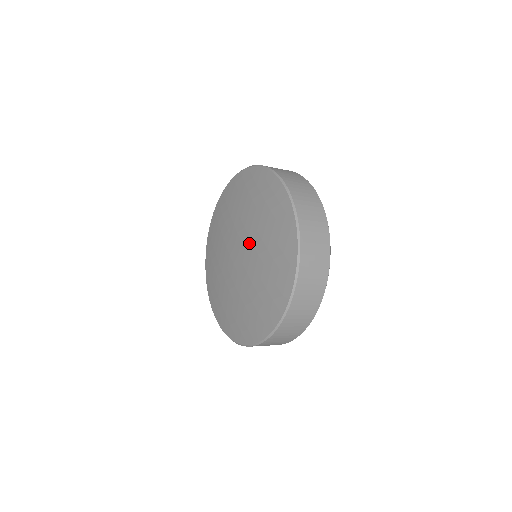
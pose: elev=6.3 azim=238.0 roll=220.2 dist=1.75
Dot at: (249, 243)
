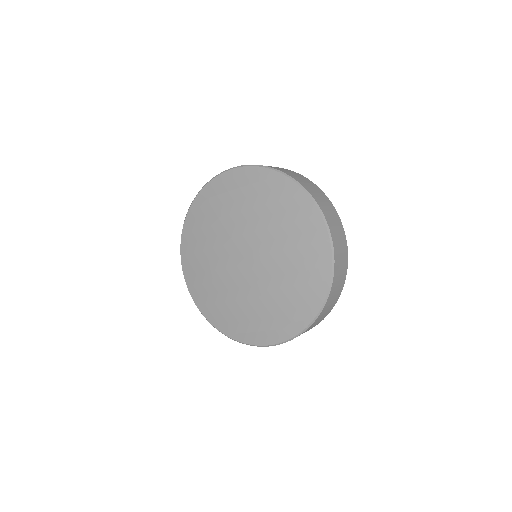
Dot at: (263, 250)
